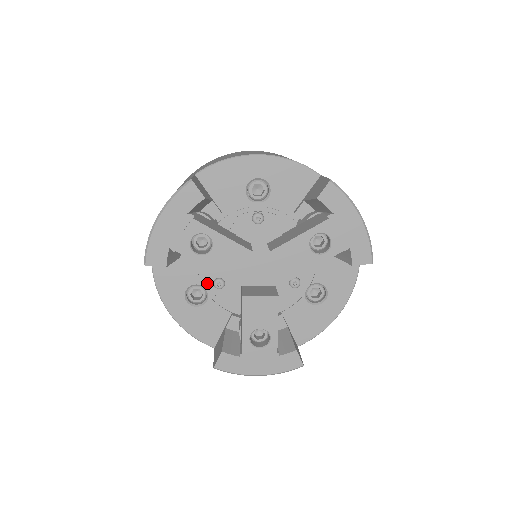
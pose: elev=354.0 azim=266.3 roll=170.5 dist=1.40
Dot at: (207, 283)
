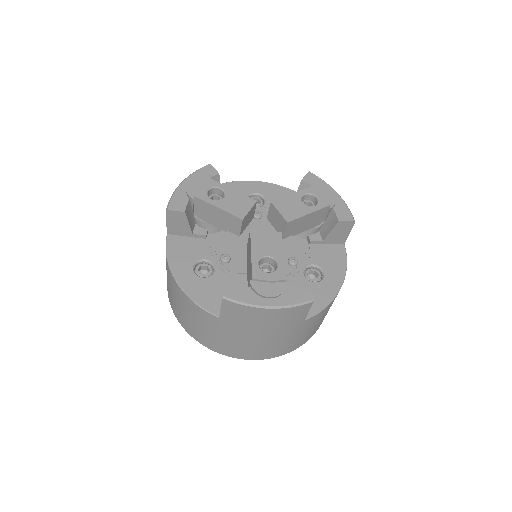
Dot at: (214, 259)
